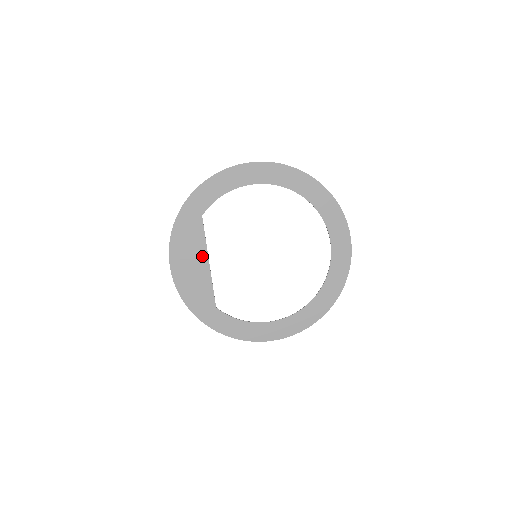
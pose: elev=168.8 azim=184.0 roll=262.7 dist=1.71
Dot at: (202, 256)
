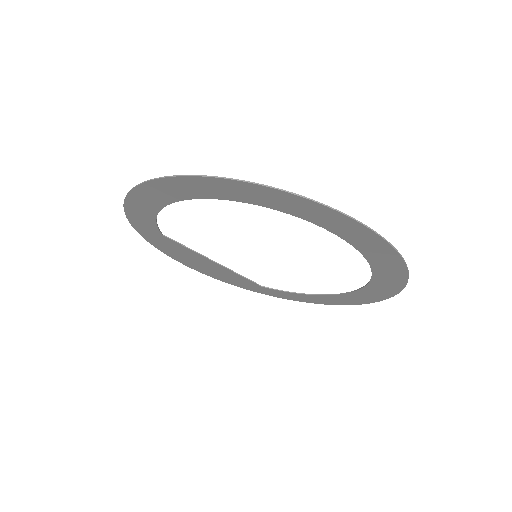
Dot at: (203, 259)
